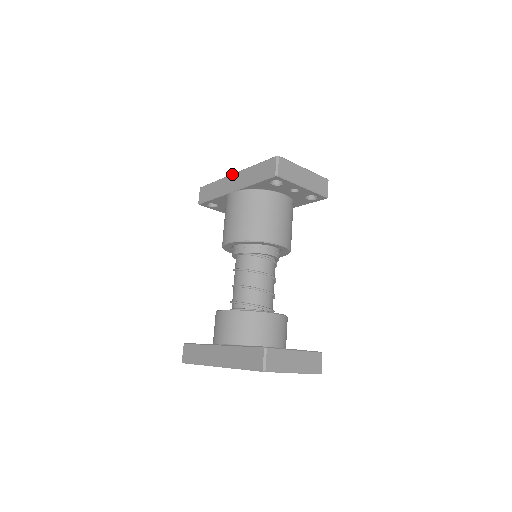
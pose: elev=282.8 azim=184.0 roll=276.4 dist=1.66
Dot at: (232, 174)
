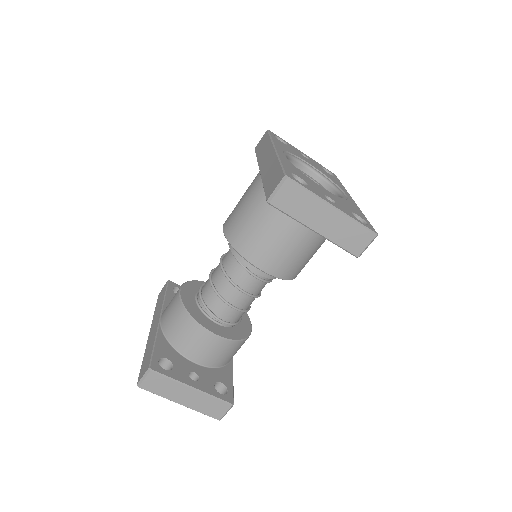
Dot at: (273, 147)
